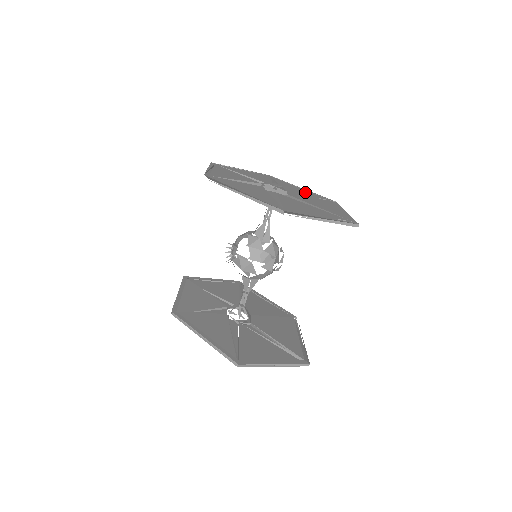
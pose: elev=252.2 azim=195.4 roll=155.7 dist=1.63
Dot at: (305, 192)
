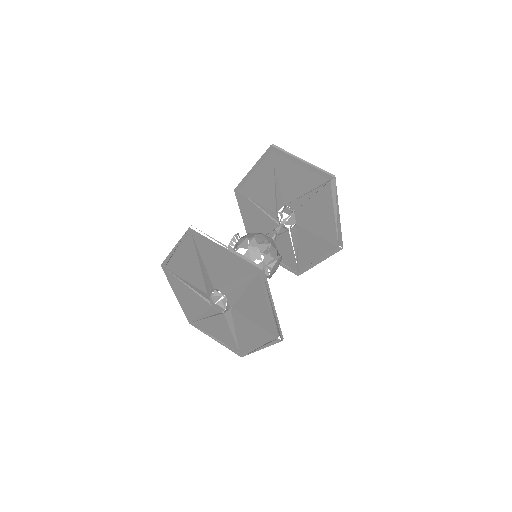
Dot at: (318, 245)
